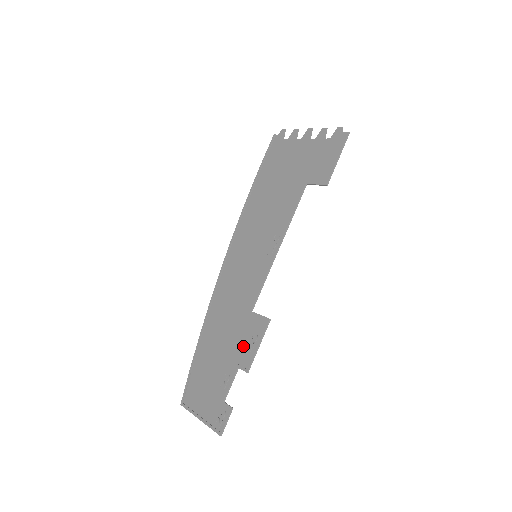
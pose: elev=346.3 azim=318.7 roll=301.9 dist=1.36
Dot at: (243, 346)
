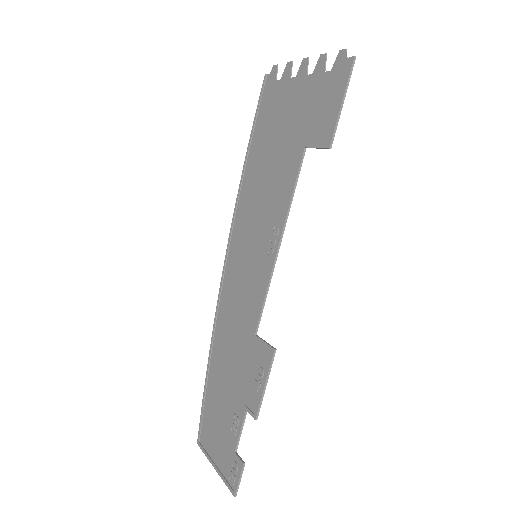
Dot at: (249, 382)
